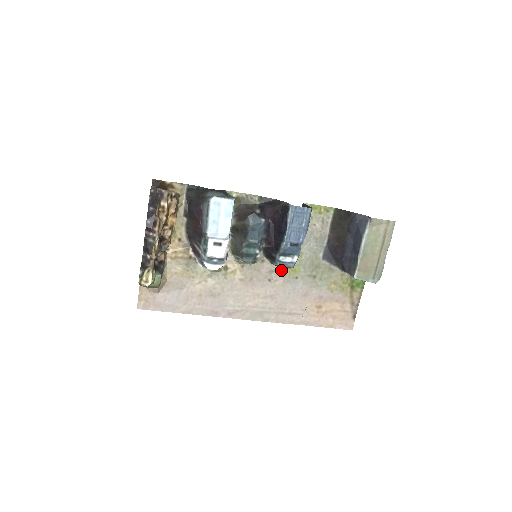
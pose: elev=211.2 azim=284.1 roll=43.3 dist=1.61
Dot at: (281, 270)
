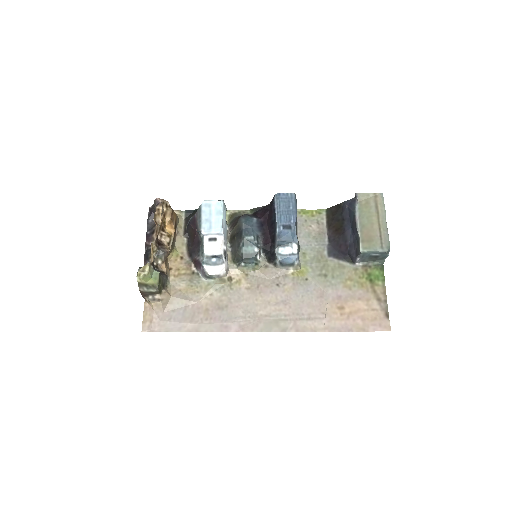
Dot at: (288, 273)
